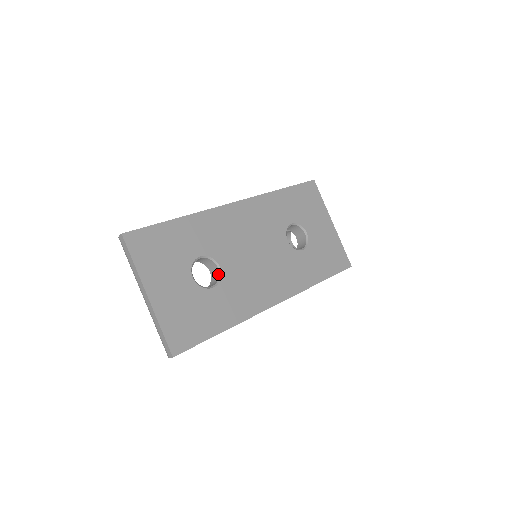
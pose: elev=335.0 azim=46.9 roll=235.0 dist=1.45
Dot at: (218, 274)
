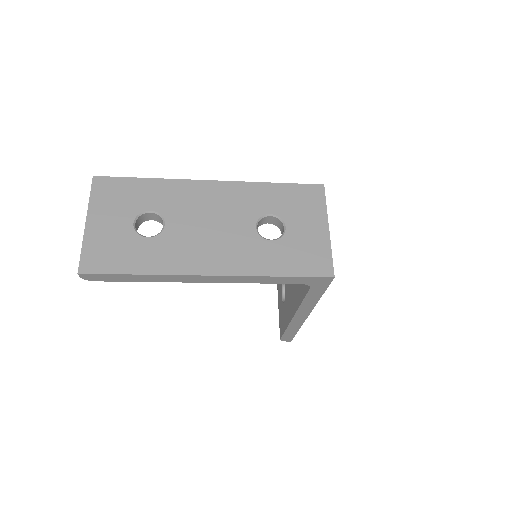
Dot at: (161, 230)
